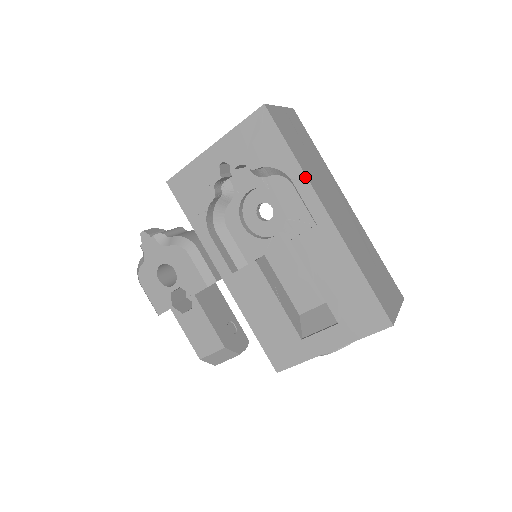
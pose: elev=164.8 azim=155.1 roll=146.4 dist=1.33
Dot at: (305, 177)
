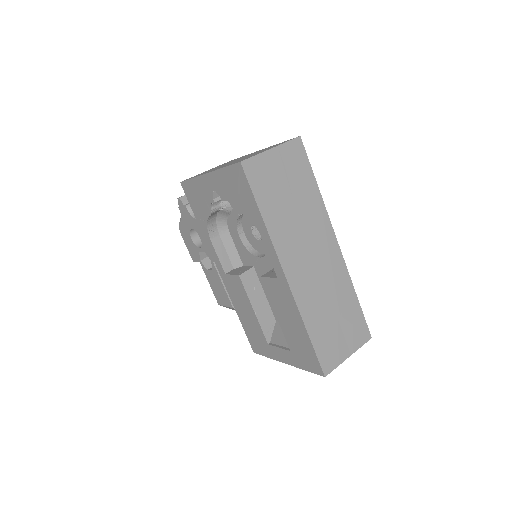
Dot at: (270, 239)
